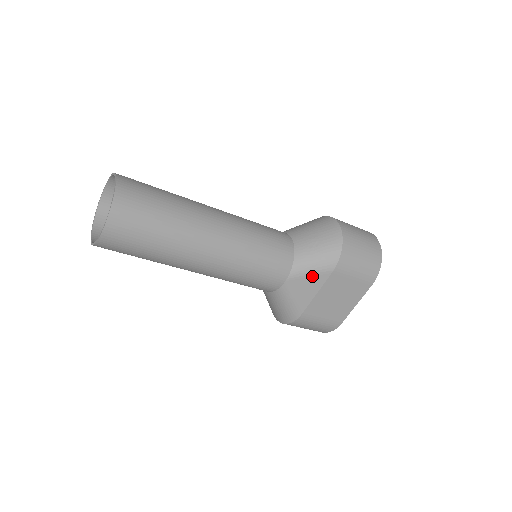
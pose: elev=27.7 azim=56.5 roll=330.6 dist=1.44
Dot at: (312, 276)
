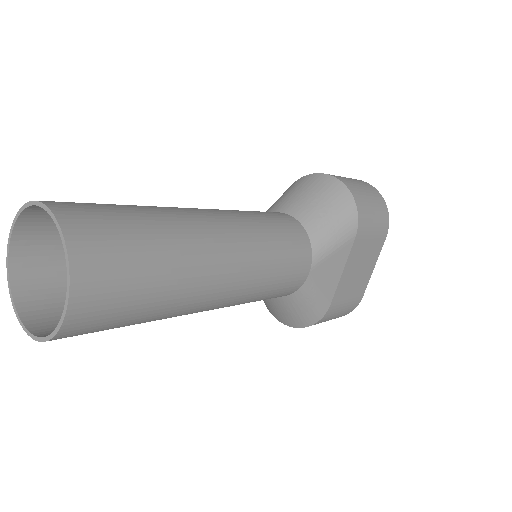
Dot at: (336, 252)
